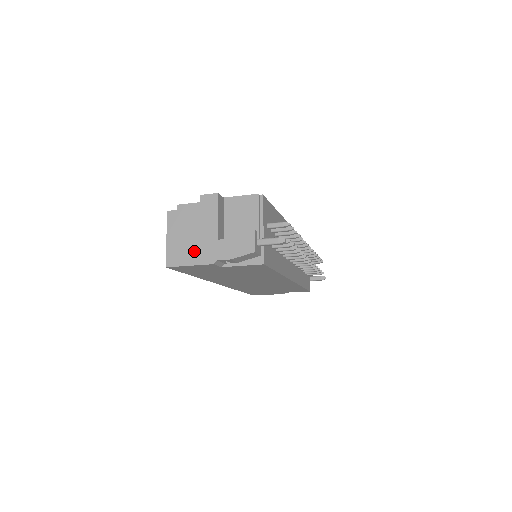
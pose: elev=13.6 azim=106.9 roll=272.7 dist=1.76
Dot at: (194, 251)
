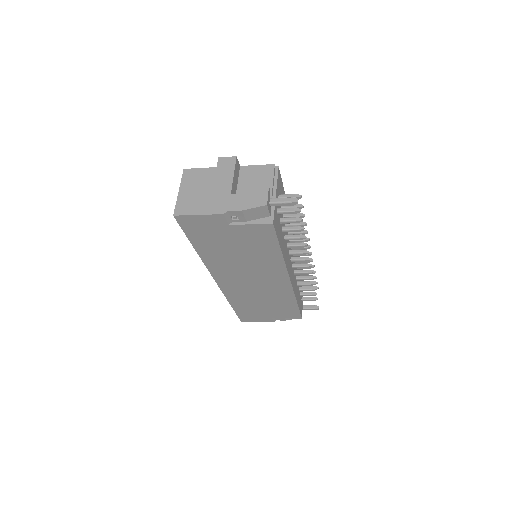
Dot at: (205, 202)
